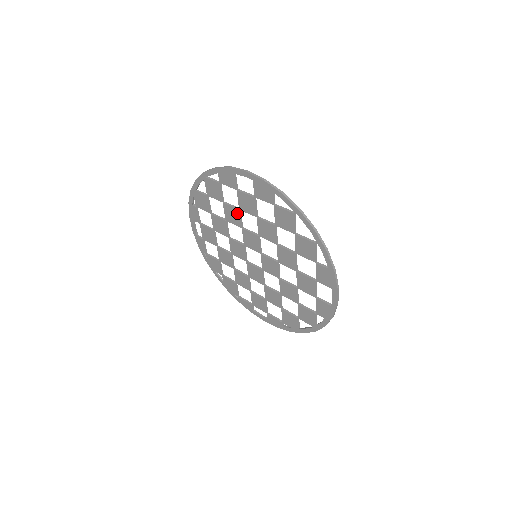
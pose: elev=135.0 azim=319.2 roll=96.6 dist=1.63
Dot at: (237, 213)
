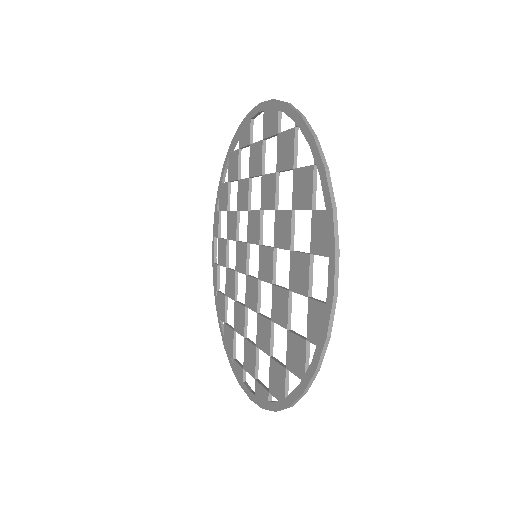
Dot at: (247, 186)
